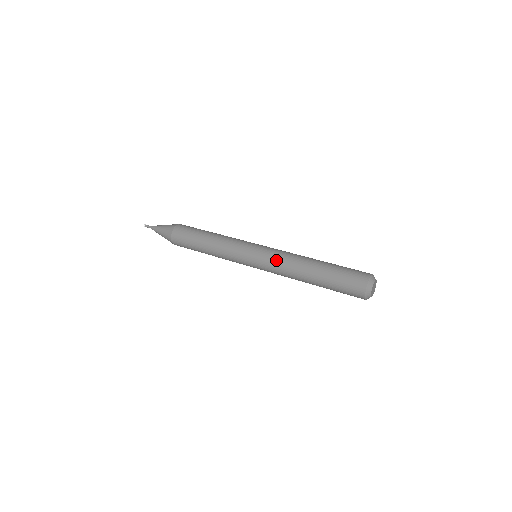
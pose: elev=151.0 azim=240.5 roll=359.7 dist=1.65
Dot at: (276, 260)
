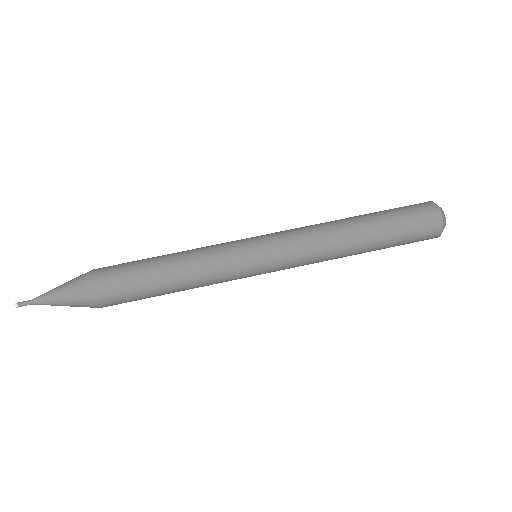
Dot at: (301, 244)
